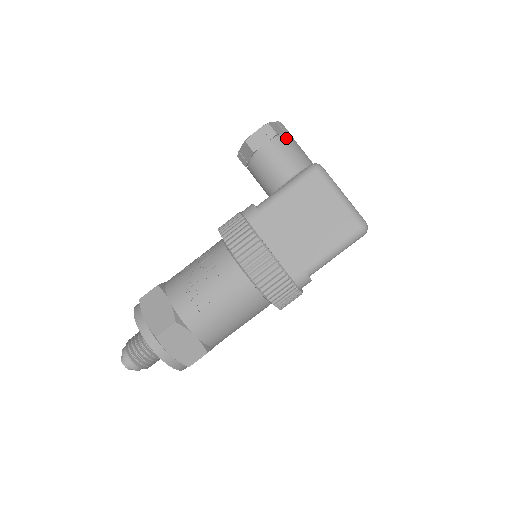
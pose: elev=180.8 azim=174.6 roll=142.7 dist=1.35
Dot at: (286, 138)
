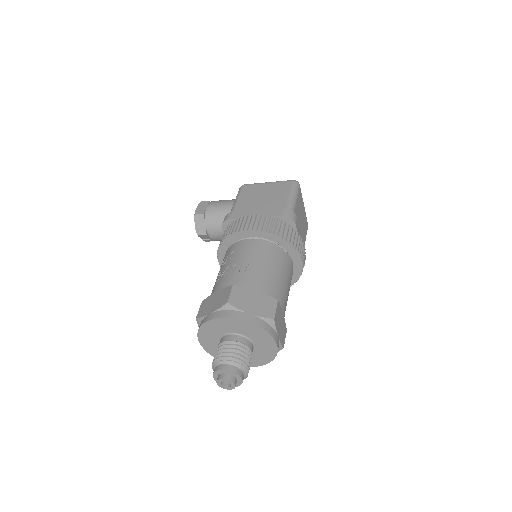
Dot at: occluded
